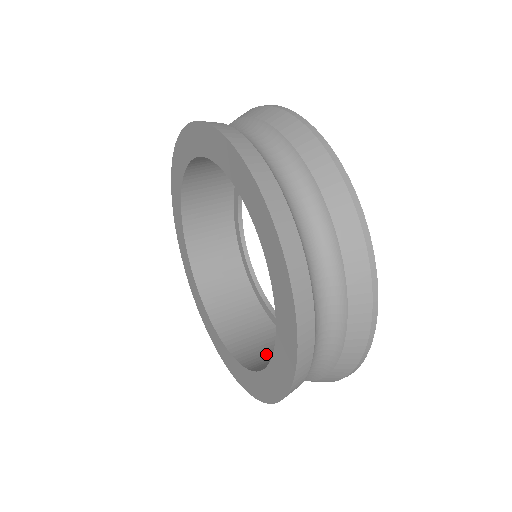
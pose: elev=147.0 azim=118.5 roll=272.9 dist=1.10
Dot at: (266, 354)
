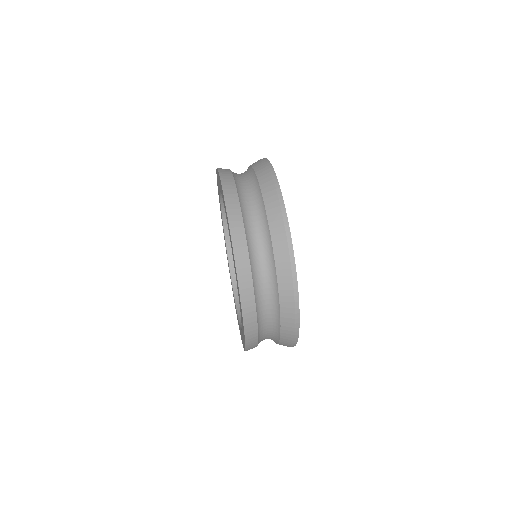
Dot at: occluded
